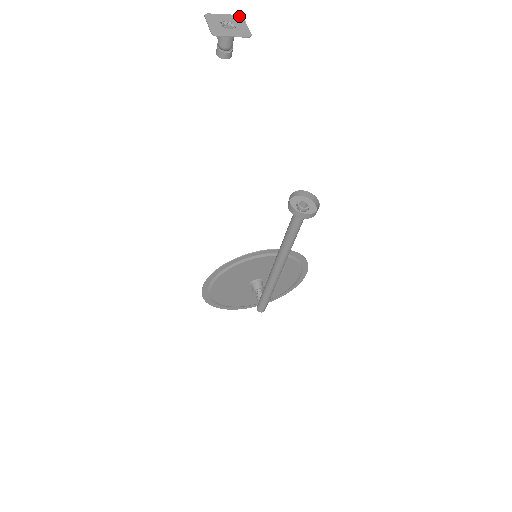
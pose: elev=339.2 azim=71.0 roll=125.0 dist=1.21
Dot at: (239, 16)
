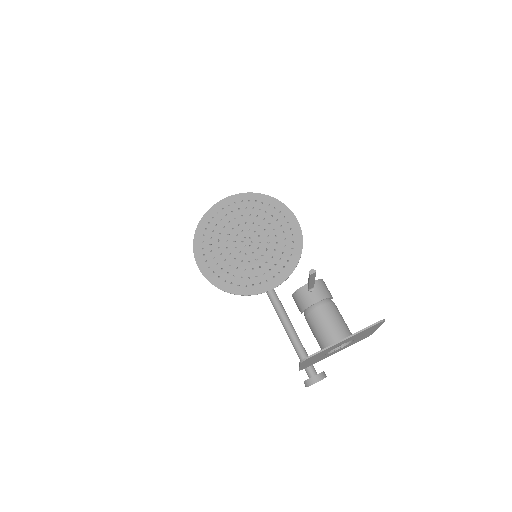
Dot at: (378, 325)
